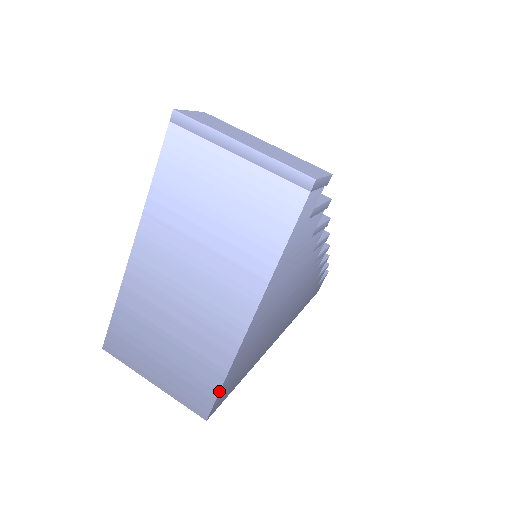
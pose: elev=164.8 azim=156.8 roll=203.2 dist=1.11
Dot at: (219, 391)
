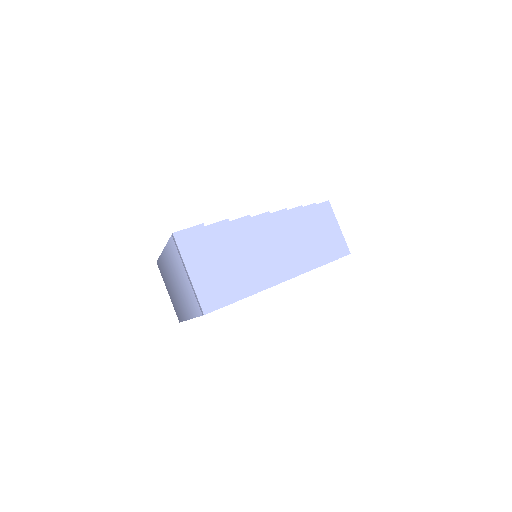
Dot at: (182, 321)
